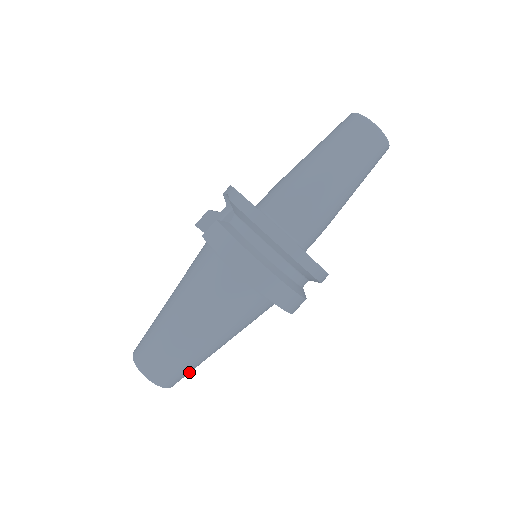
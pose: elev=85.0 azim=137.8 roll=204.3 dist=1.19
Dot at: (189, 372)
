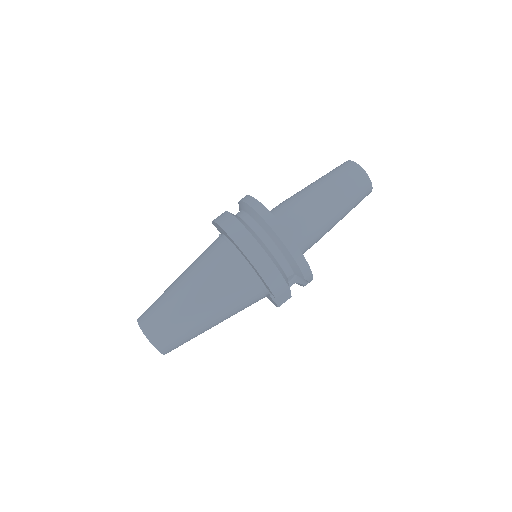
Dot at: (173, 334)
